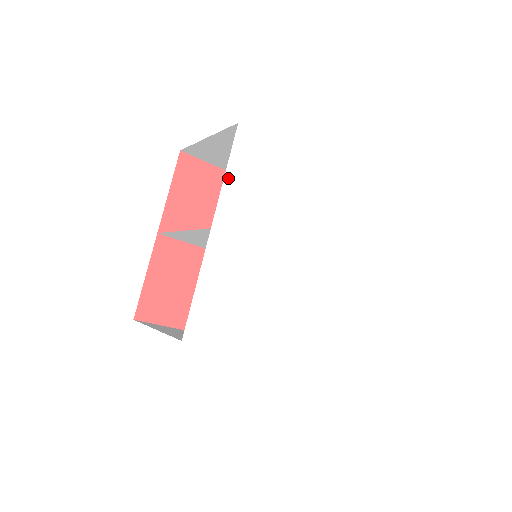
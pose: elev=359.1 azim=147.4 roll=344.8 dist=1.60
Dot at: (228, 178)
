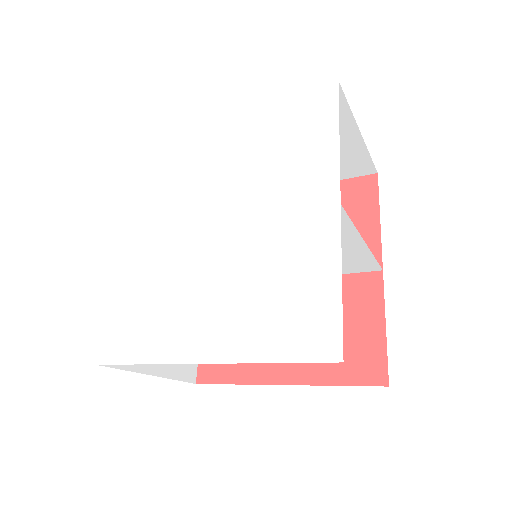
Dot at: (131, 188)
